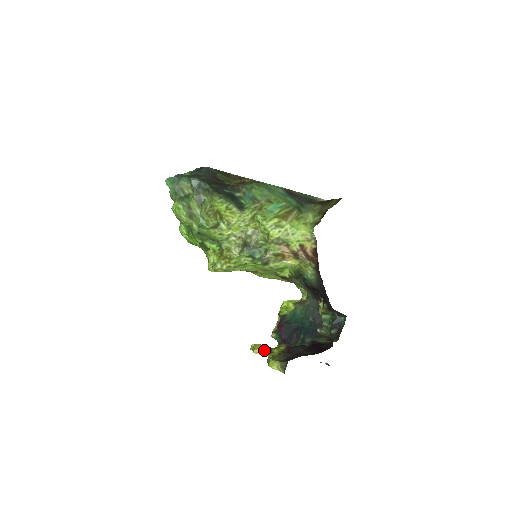
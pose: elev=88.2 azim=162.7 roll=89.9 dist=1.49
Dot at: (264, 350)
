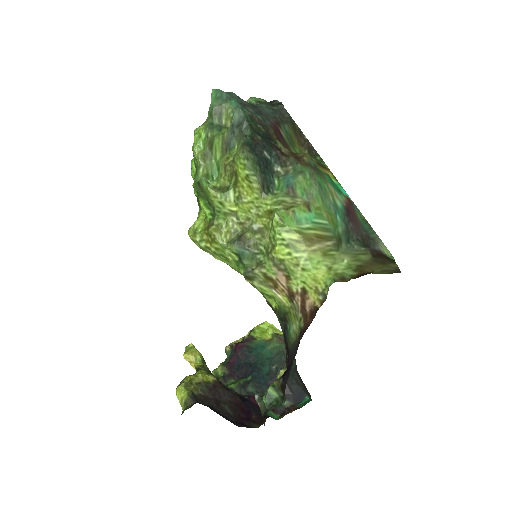
Dot at: (196, 361)
